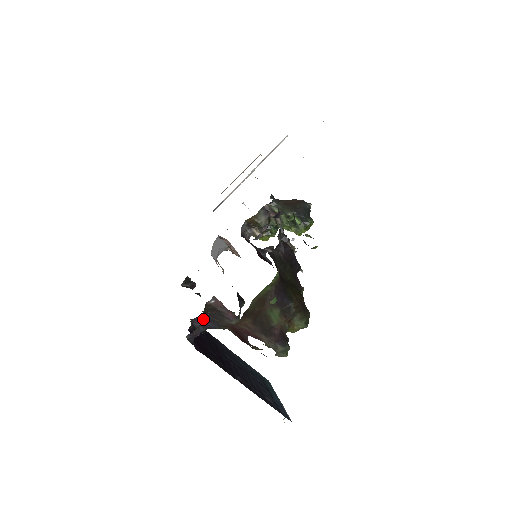
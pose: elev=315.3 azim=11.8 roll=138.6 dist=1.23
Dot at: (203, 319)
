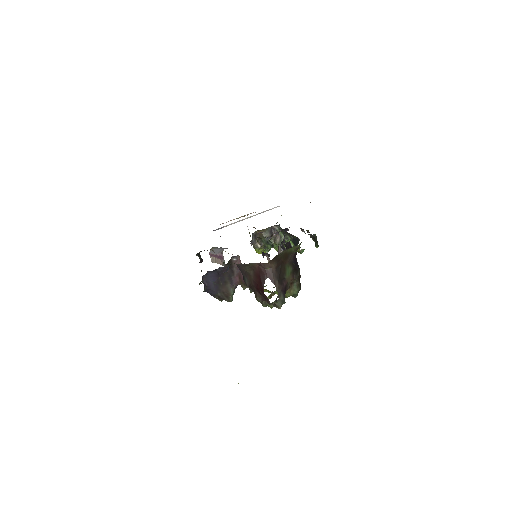
Dot at: occluded
